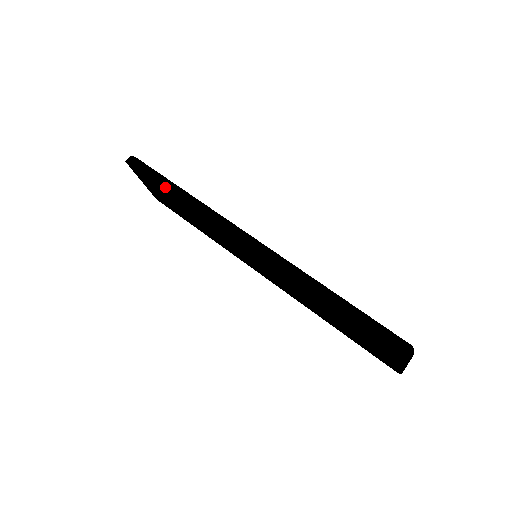
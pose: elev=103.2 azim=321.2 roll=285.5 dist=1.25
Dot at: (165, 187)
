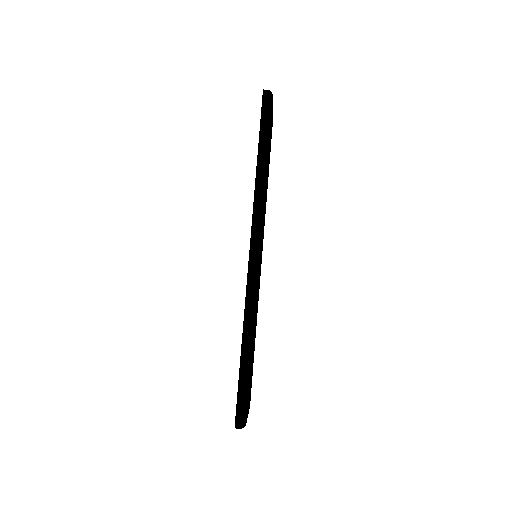
Dot at: (259, 147)
